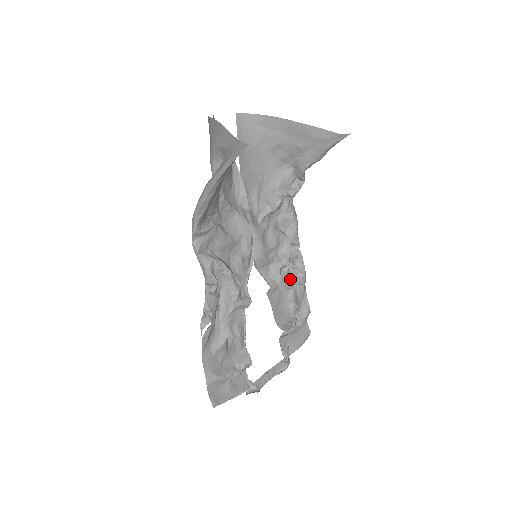
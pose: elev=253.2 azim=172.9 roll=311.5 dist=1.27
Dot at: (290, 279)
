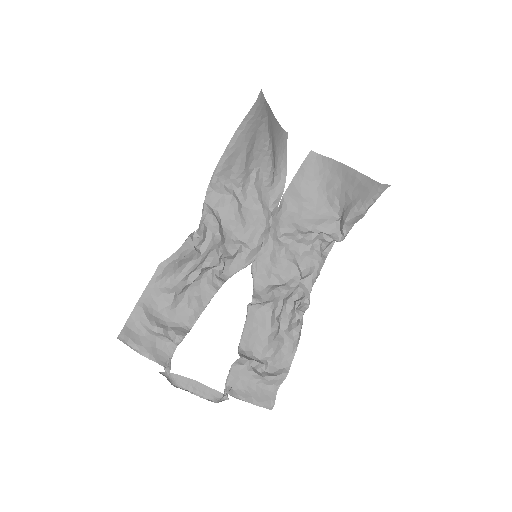
Dot at: (284, 323)
